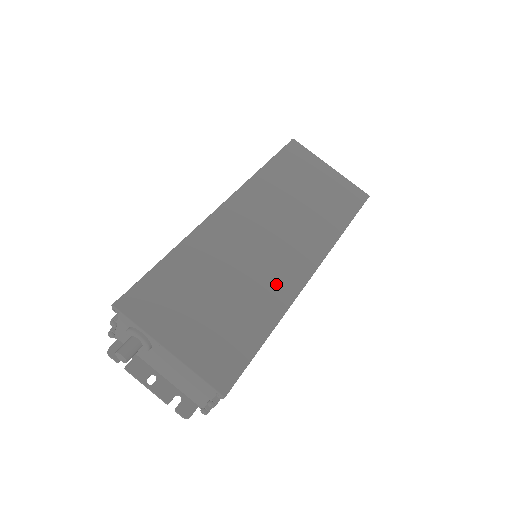
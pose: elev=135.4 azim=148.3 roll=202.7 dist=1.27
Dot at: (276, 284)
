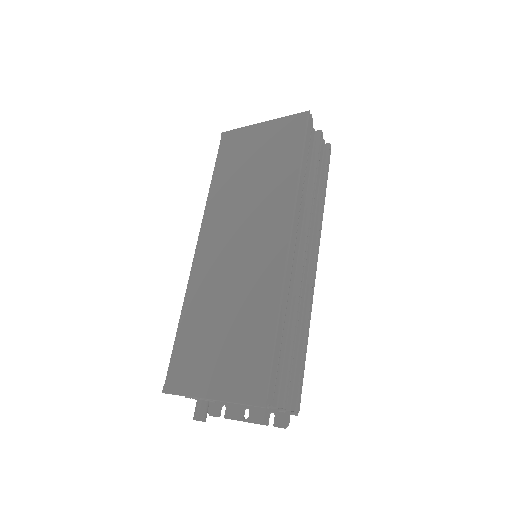
Dot at: (263, 276)
